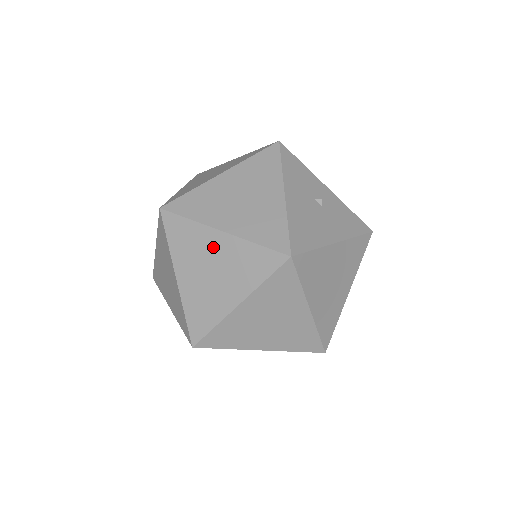
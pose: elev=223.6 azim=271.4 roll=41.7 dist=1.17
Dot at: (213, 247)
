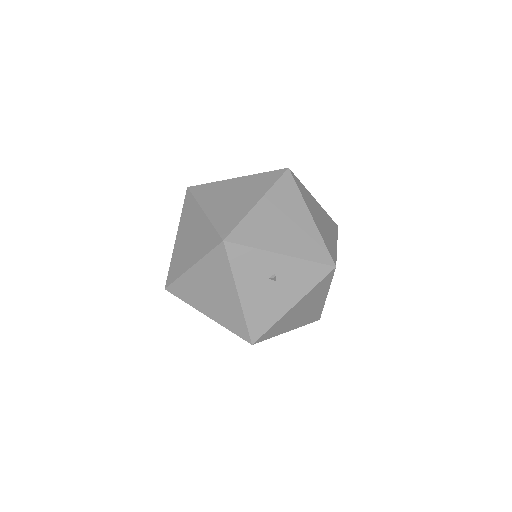
Dot at: occluded
